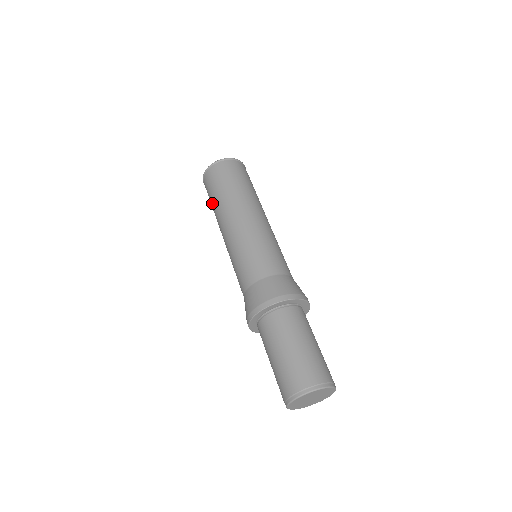
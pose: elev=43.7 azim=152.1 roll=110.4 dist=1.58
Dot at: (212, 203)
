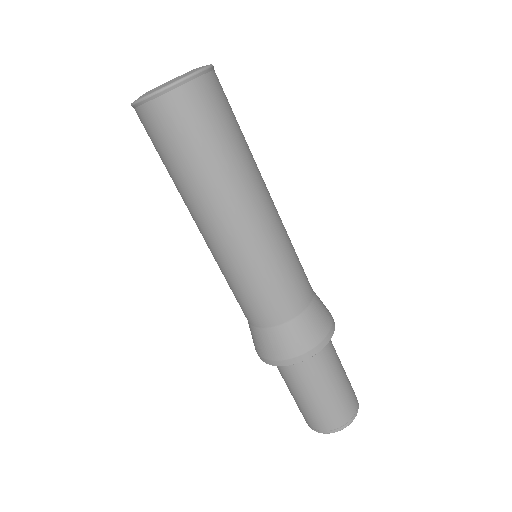
Dot at: (181, 168)
